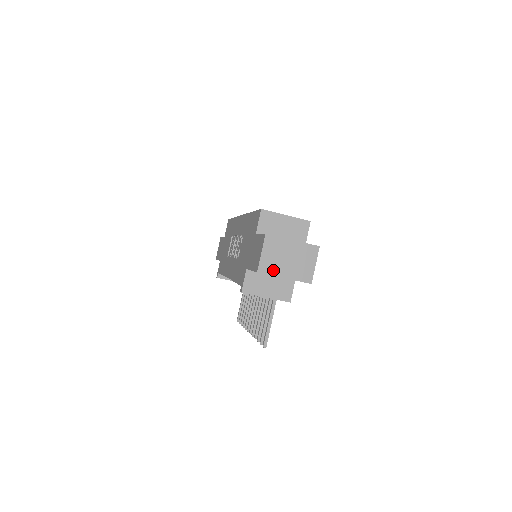
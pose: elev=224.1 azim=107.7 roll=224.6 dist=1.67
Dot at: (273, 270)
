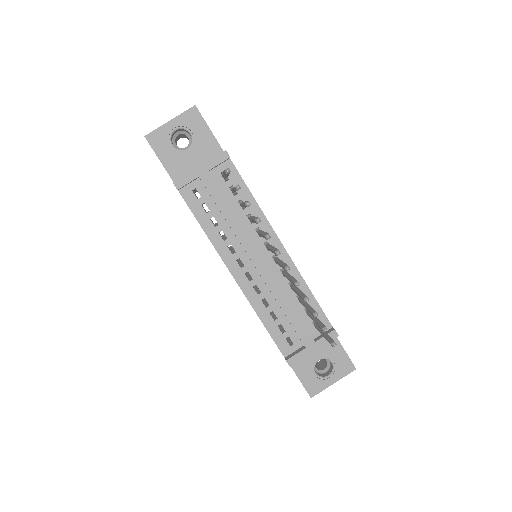
Dot at: (158, 129)
